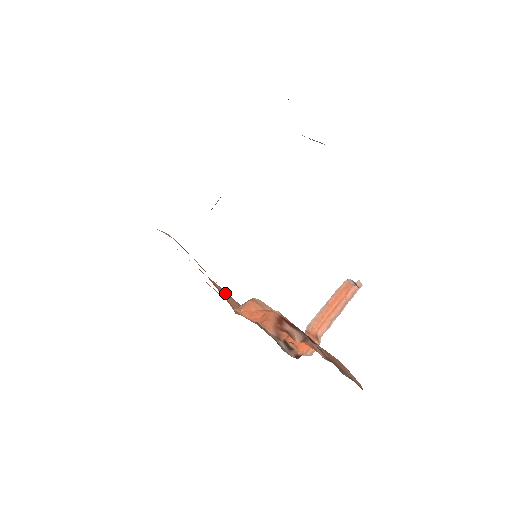
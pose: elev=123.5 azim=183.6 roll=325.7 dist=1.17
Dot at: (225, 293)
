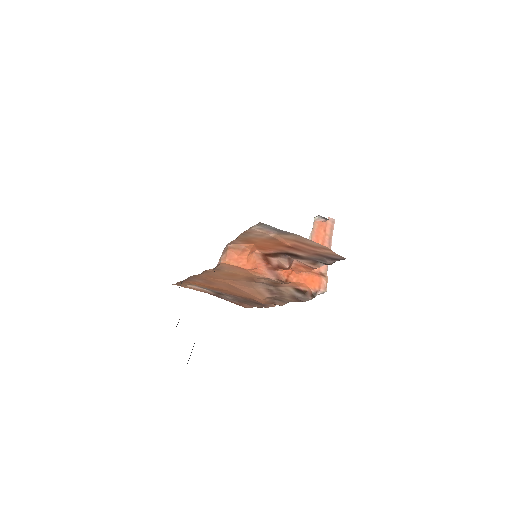
Dot at: (239, 285)
